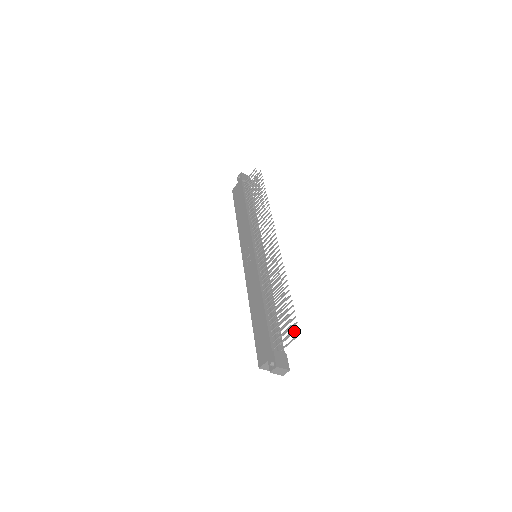
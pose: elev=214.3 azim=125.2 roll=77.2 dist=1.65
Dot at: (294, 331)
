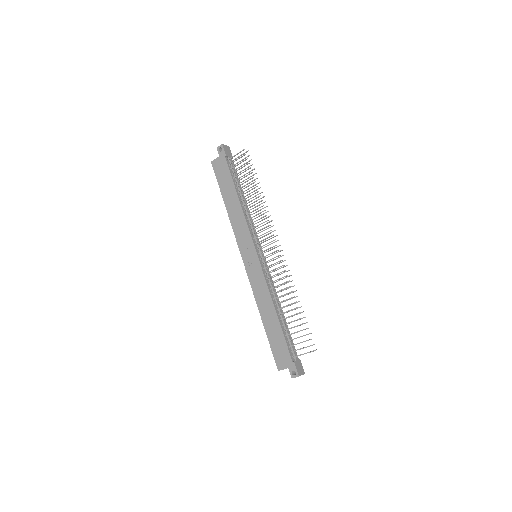
Dot at: occluded
